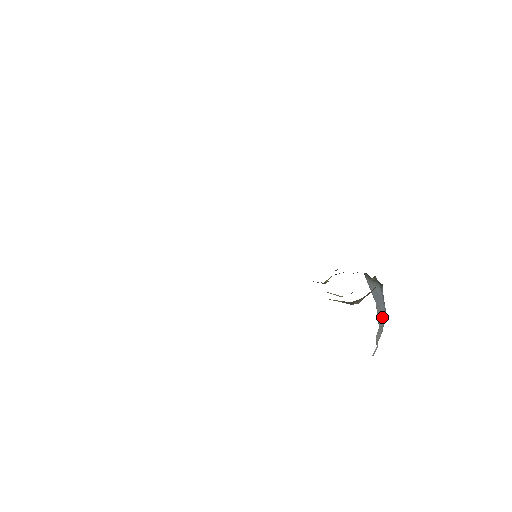
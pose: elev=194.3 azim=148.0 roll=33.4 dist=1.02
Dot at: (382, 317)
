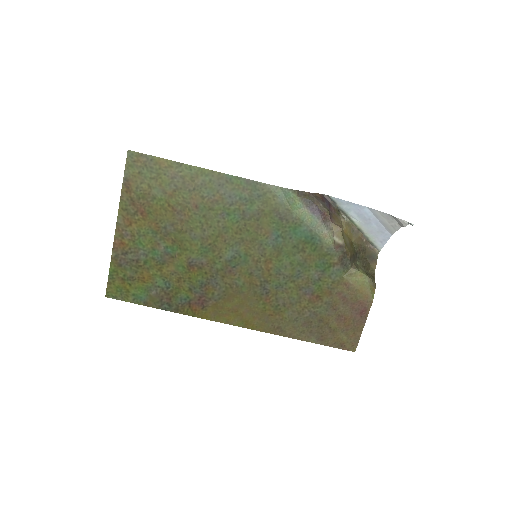
Dot at: (381, 216)
